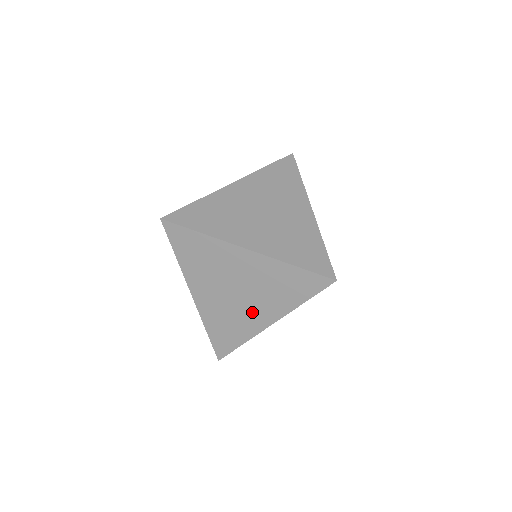
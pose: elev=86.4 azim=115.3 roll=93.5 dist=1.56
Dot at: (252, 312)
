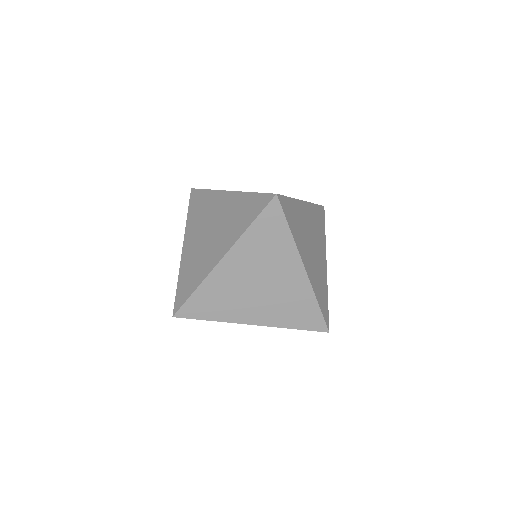
Dot at: occluded
